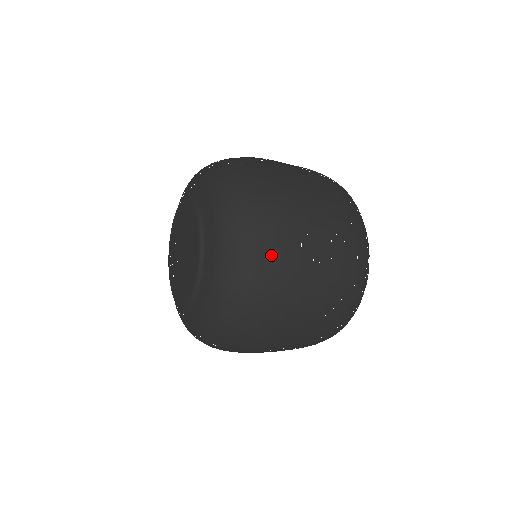
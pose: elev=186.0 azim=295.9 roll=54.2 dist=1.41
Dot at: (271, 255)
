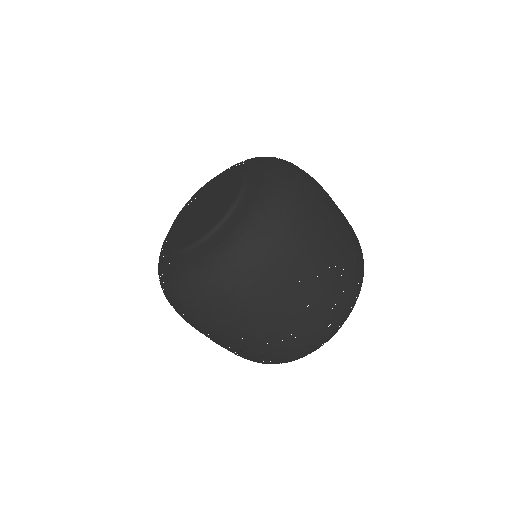
Dot at: (267, 275)
